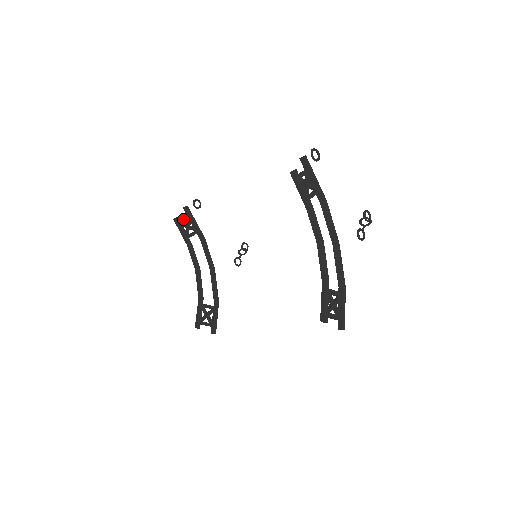
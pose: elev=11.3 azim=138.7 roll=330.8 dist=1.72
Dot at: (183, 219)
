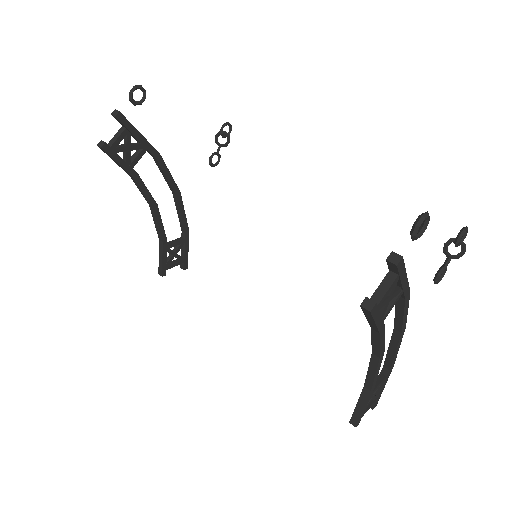
Dot at: (116, 141)
